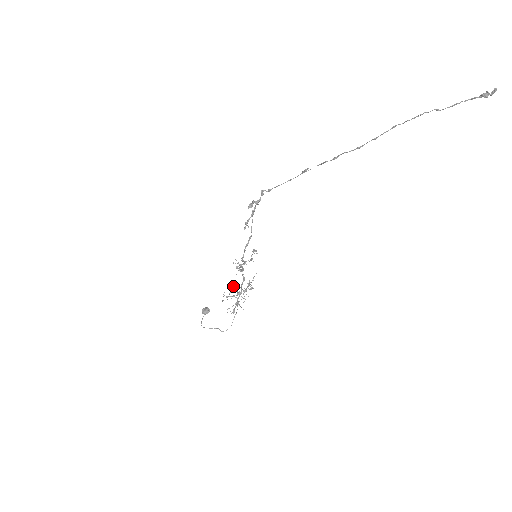
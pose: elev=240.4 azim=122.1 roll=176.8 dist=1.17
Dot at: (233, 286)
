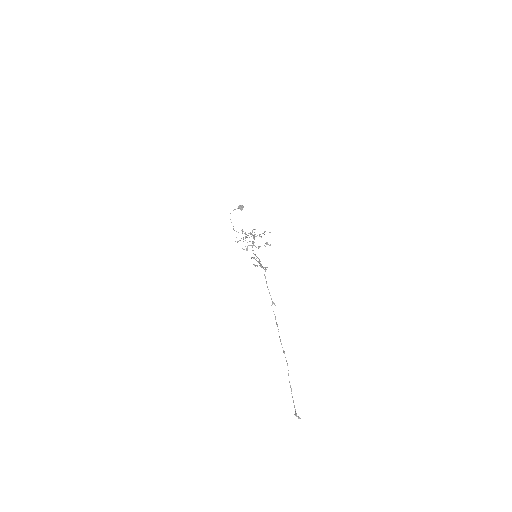
Dot at: (252, 230)
